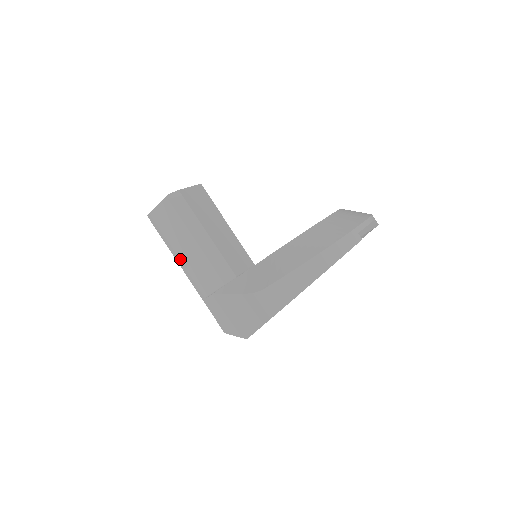
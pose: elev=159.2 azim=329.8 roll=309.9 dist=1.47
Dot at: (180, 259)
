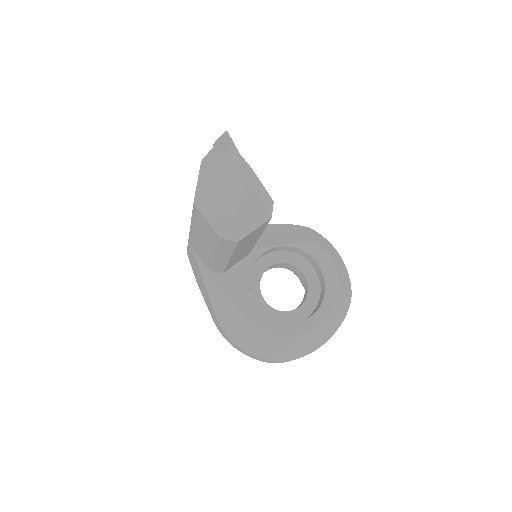
Dot at: (193, 232)
